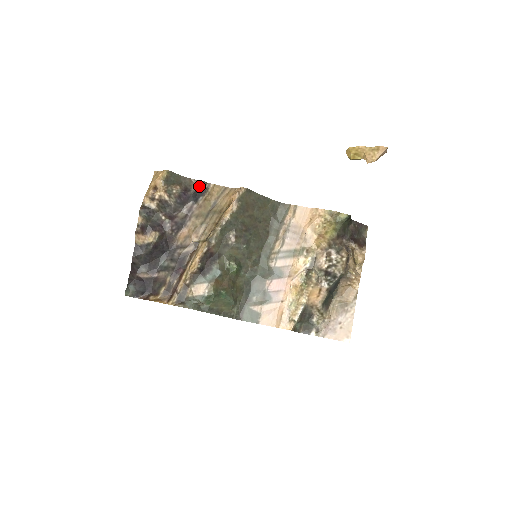
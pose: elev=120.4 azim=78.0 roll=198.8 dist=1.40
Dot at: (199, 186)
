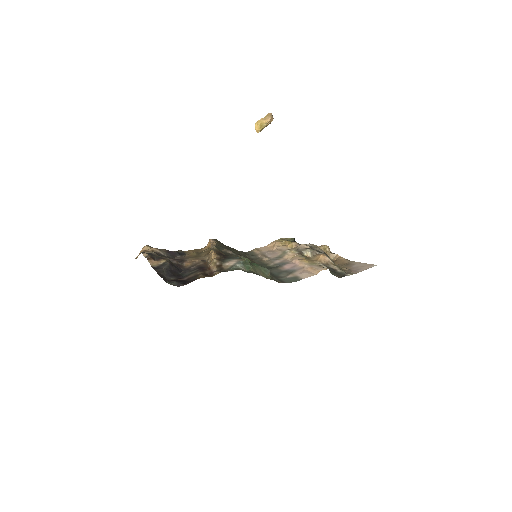
Dot at: (178, 251)
